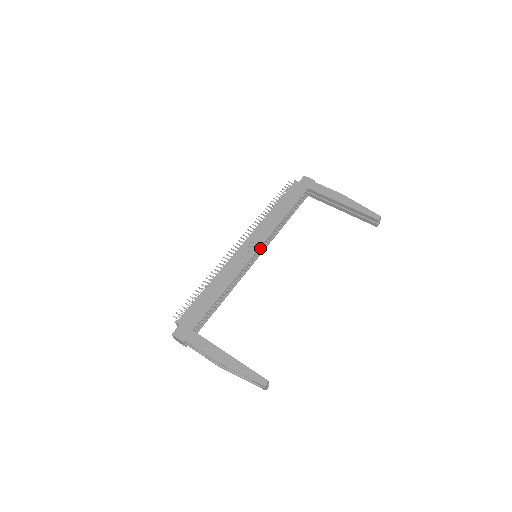
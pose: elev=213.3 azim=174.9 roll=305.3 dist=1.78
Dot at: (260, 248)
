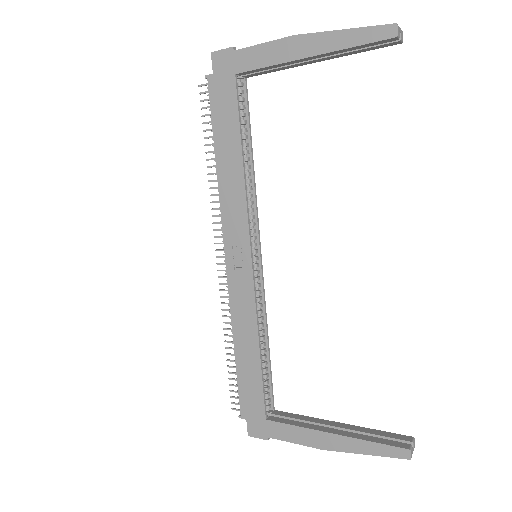
Dot at: (251, 238)
